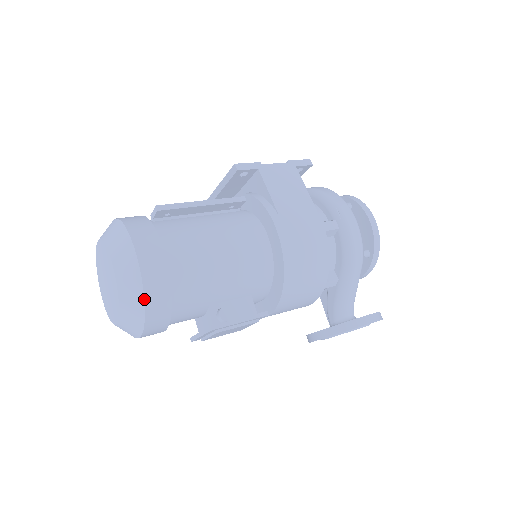
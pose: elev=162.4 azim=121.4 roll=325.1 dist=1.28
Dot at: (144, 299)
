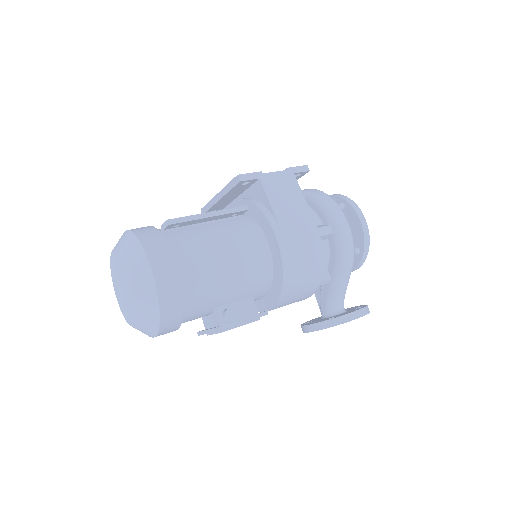
Dot at: (159, 308)
